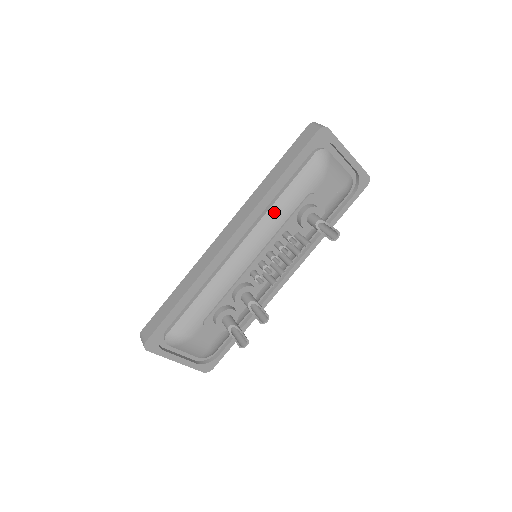
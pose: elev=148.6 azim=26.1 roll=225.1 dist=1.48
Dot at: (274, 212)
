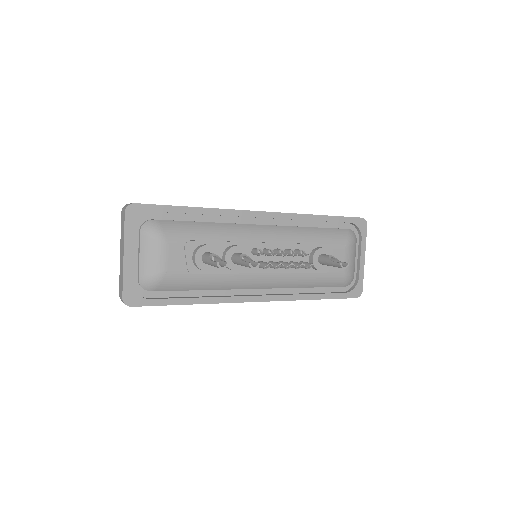
Dot at: (302, 231)
